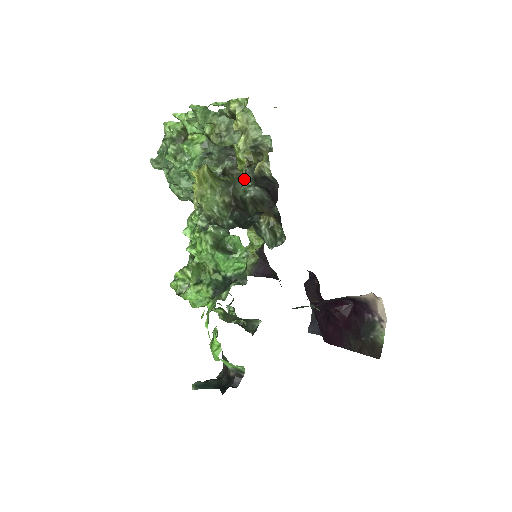
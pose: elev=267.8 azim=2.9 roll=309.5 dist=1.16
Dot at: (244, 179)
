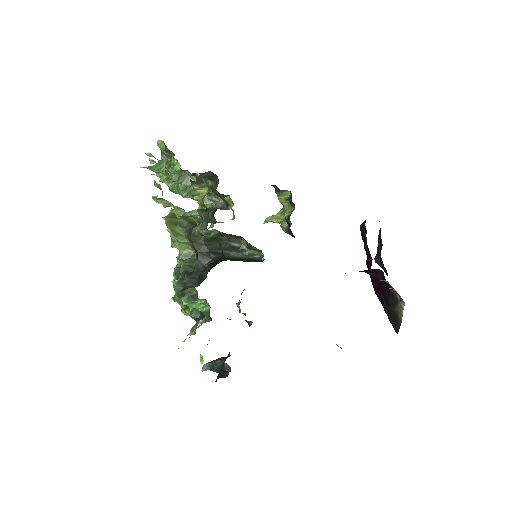
Dot at: (201, 227)
